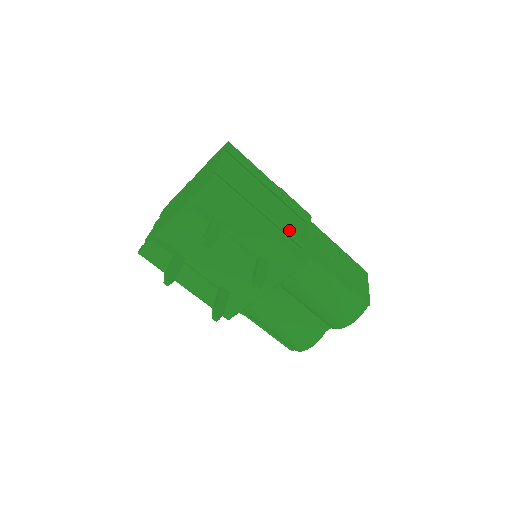
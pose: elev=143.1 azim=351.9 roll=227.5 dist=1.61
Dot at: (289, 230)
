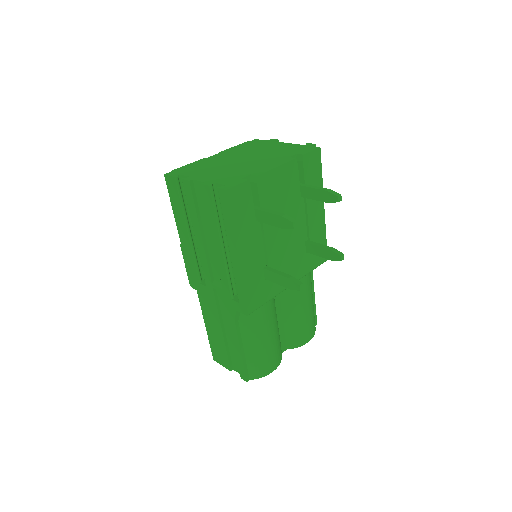
Dot at: occluded
